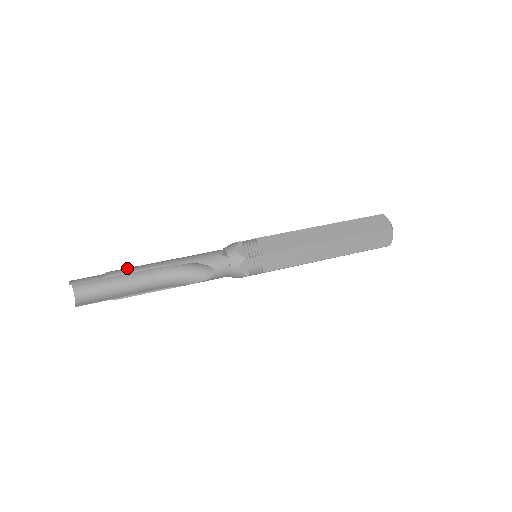
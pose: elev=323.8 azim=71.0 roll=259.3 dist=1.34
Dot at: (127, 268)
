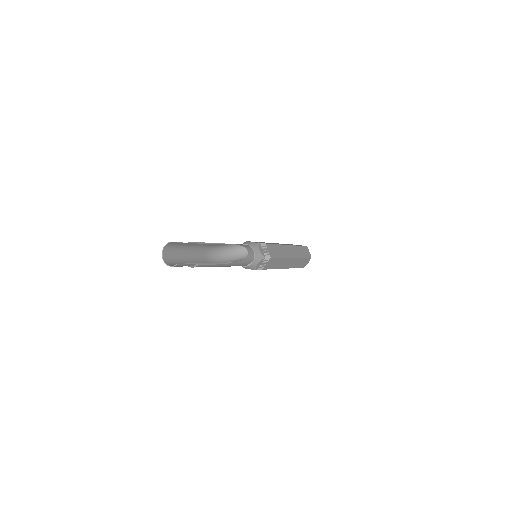
Dot at: occluded
